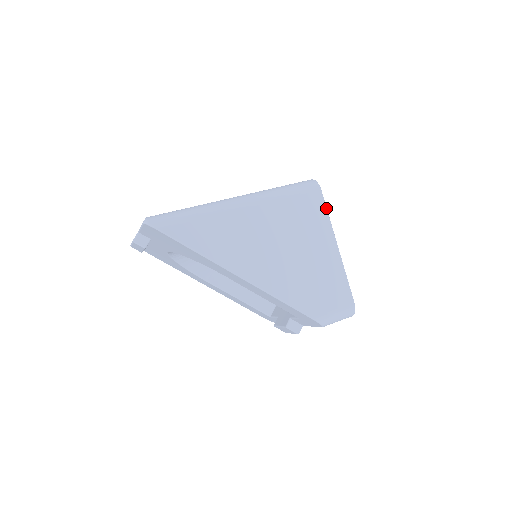
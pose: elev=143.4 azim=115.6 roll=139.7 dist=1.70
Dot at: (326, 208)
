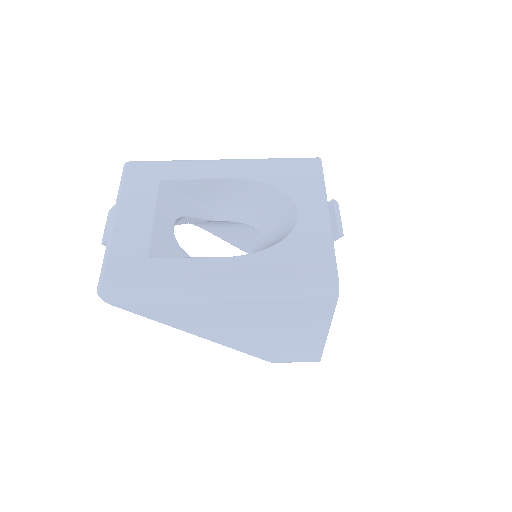
Dot at: (333, 313)
